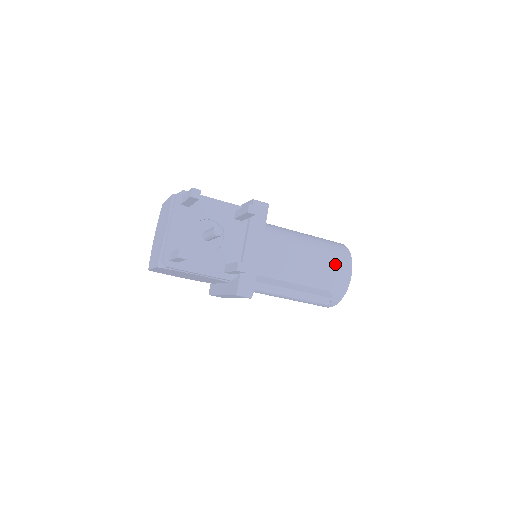
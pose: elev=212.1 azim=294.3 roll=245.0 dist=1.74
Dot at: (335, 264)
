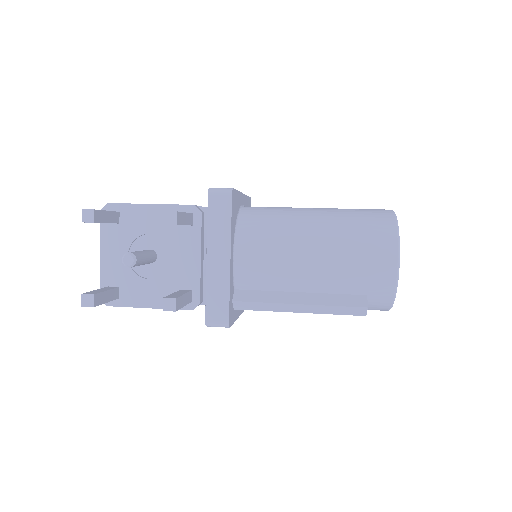
Dot at: (365, 254)
